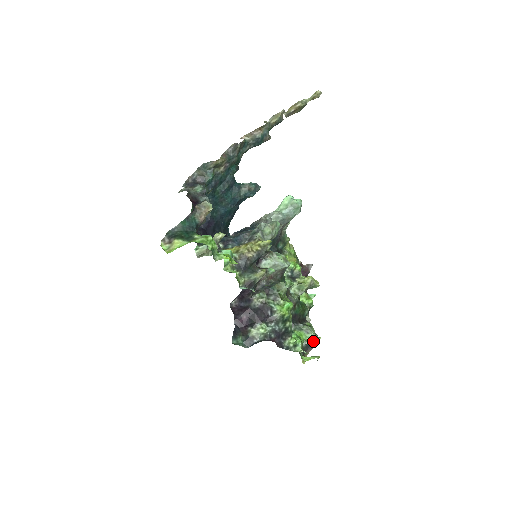
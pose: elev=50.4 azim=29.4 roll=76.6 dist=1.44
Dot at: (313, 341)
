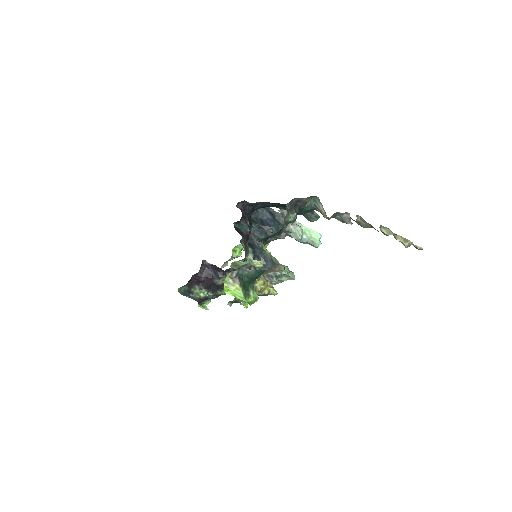
Dot at: occluded
